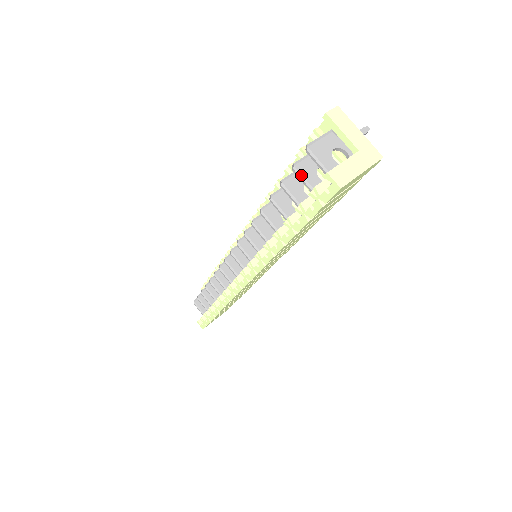
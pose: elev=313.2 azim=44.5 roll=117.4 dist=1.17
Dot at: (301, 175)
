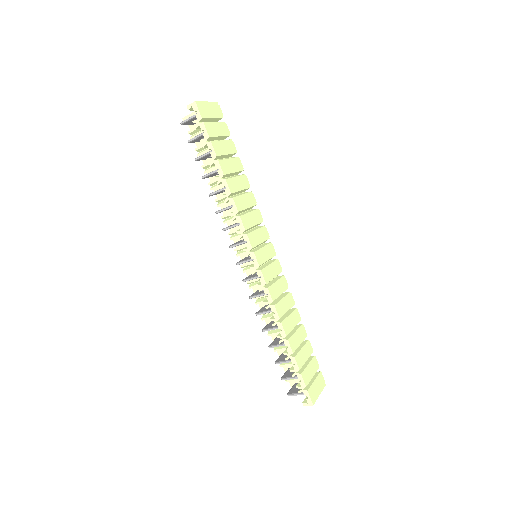
Dot at: (193, 138)
